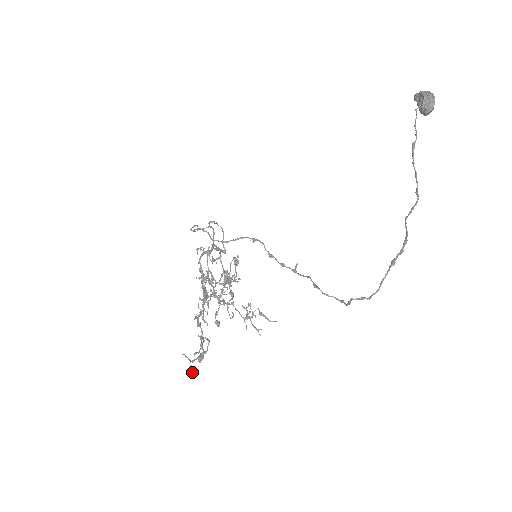
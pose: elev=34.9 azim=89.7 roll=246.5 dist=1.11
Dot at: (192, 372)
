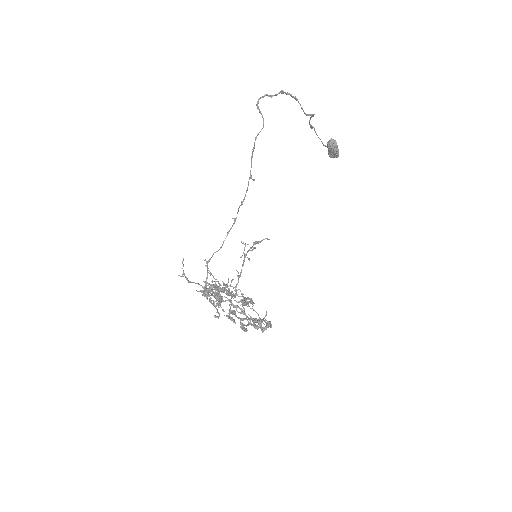
Dot at: occluded
